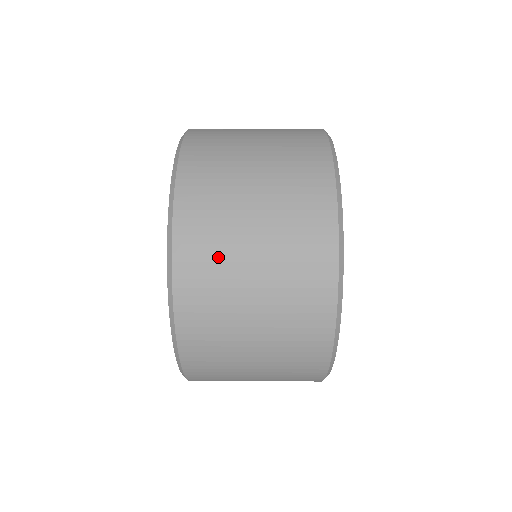
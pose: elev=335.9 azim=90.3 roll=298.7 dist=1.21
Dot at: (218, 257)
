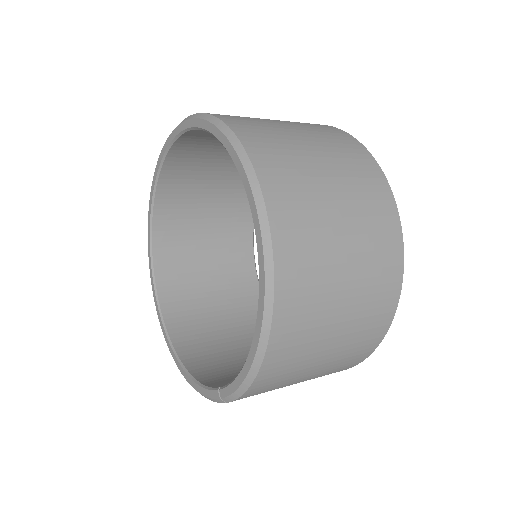
Dot at: occluded
